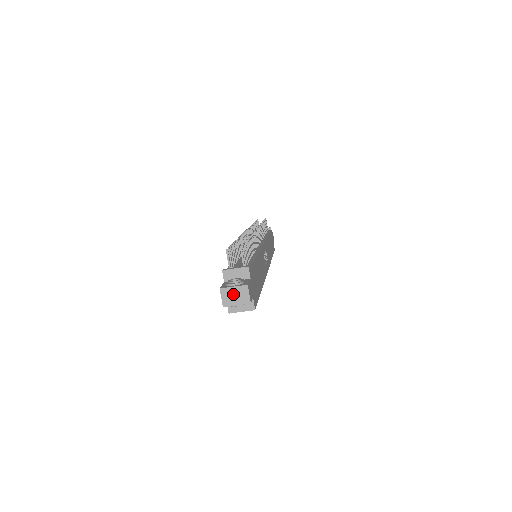
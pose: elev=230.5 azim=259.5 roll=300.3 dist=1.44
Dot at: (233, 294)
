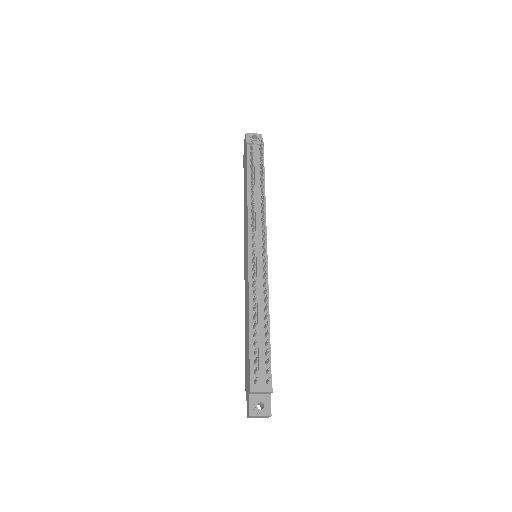
Dot at: (258, 417)
